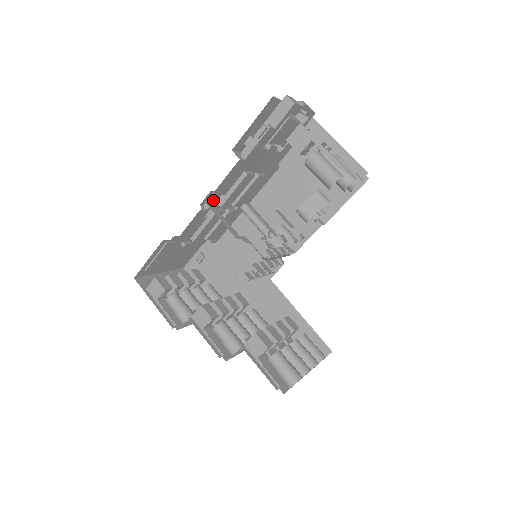
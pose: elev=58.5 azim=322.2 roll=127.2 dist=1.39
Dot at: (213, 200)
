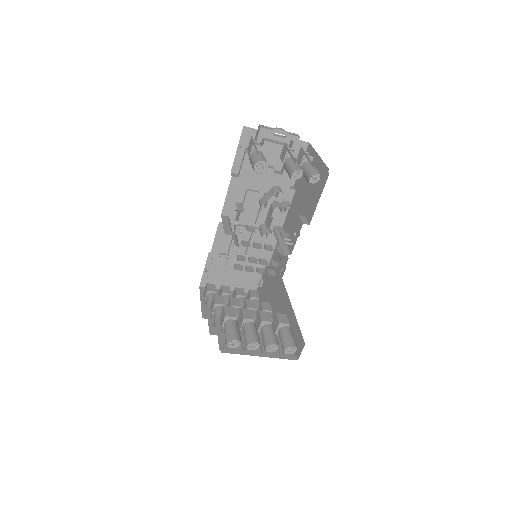
Dot at: (229, 214)
